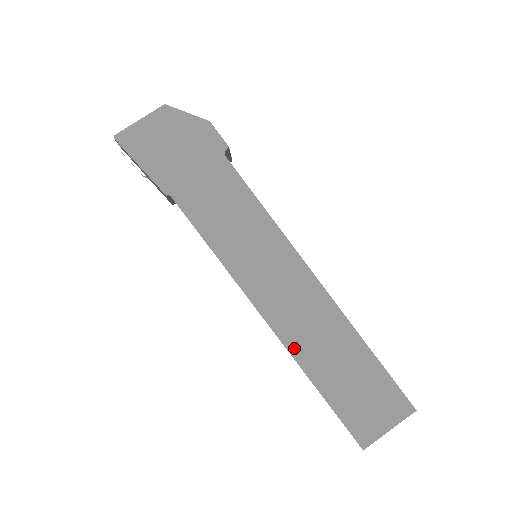
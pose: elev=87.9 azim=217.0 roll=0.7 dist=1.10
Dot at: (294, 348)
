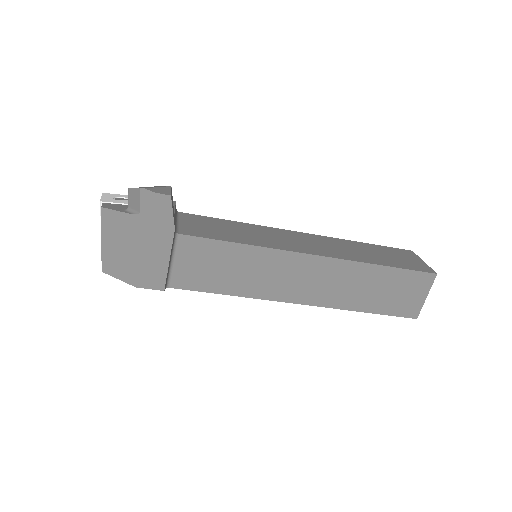
Dot at: occluded
